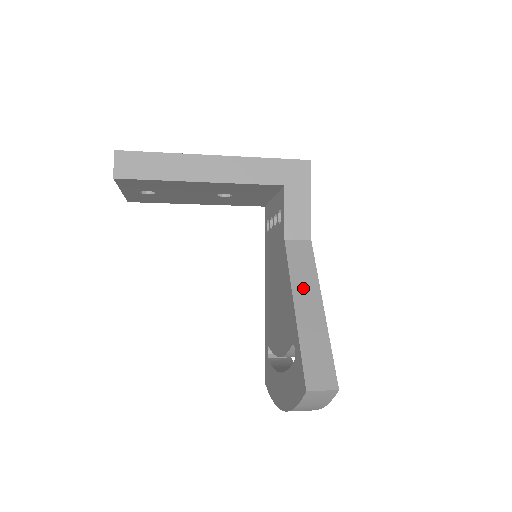
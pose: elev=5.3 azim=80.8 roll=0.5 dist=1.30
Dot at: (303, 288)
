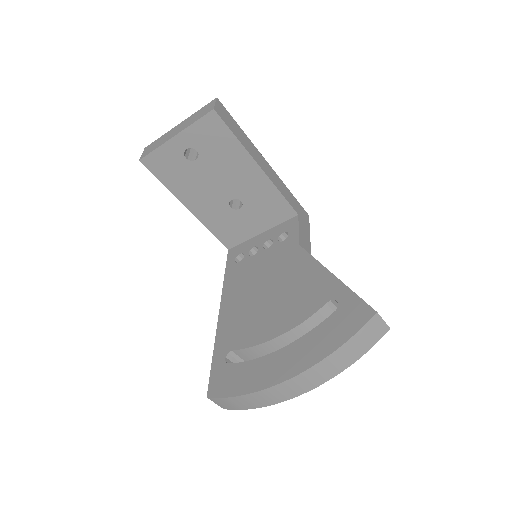
Dot at: occluded
